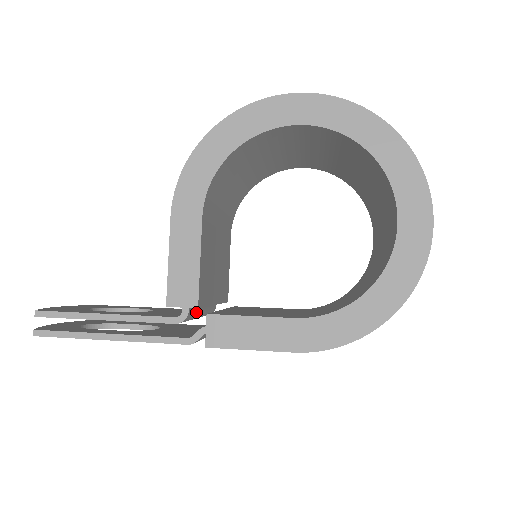
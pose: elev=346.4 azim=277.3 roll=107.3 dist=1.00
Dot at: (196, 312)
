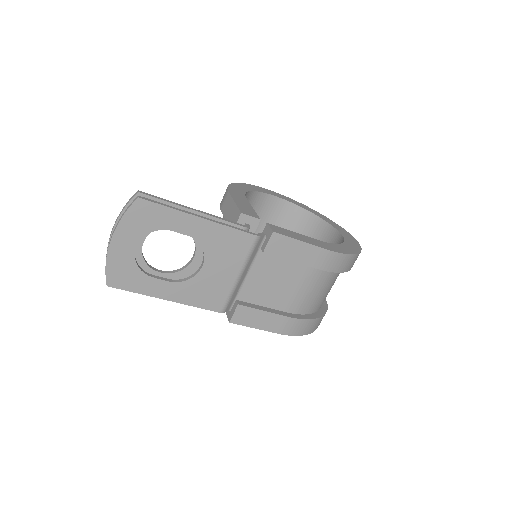
Dot at: occluded
